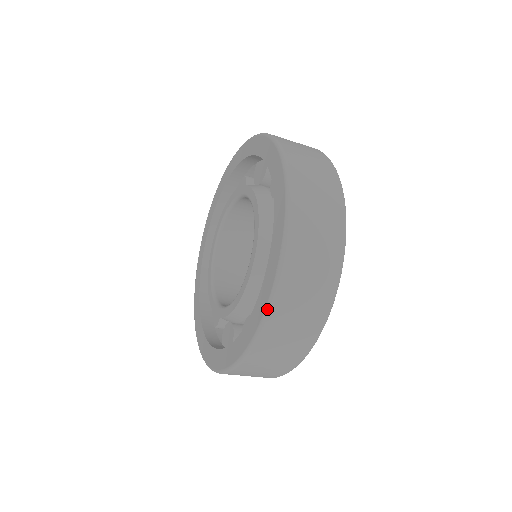
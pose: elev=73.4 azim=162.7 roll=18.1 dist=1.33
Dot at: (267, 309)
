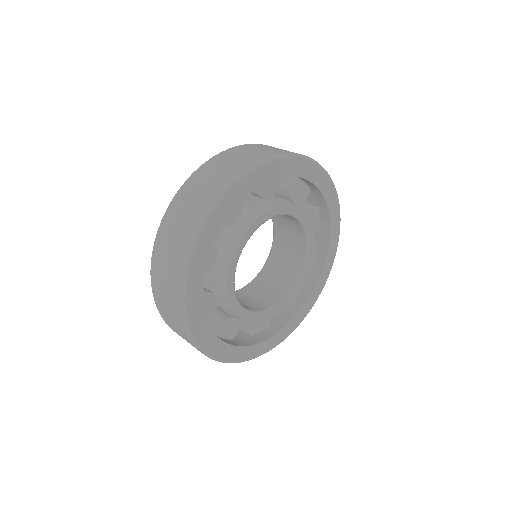
Dot at: (186, 180)
